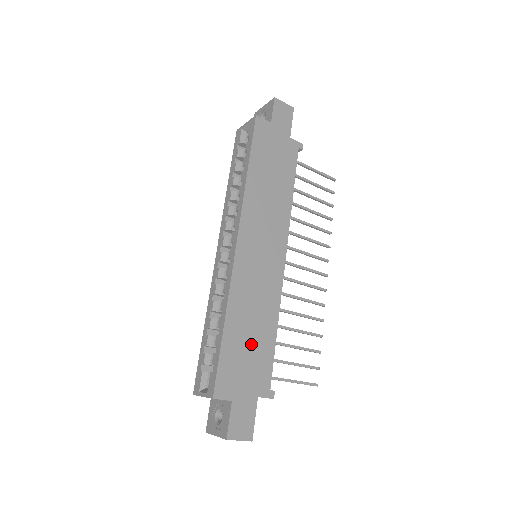
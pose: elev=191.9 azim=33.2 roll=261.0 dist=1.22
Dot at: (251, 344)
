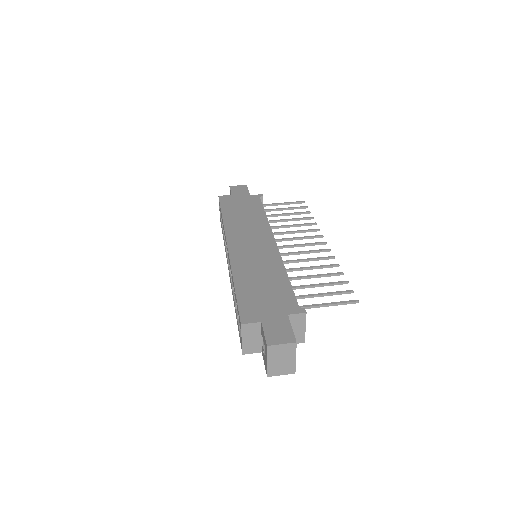
Dot at: (265, 288)
